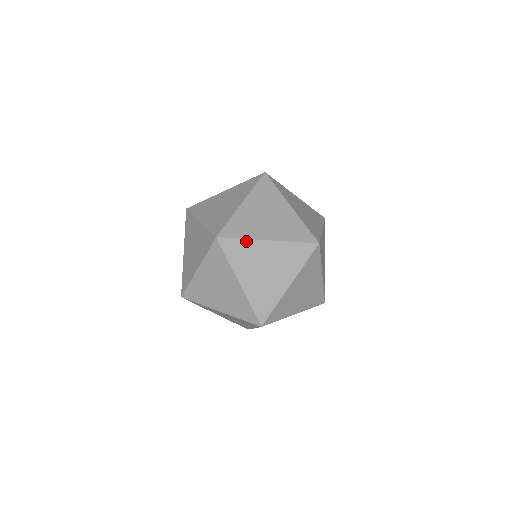
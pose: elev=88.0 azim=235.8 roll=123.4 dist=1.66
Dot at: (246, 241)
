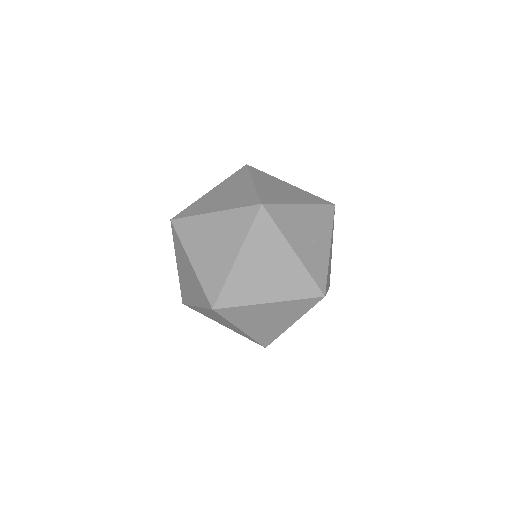
Dot at: (279, 232)
